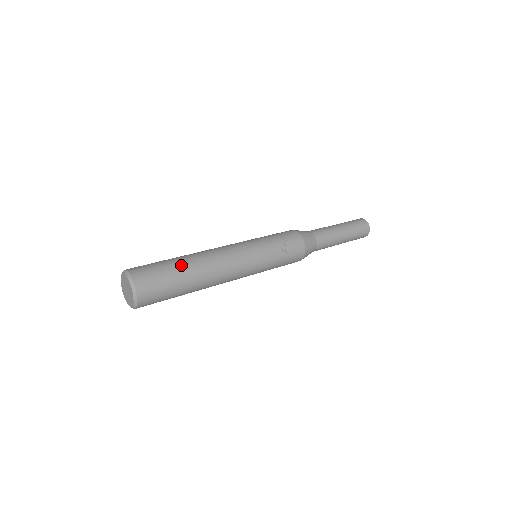
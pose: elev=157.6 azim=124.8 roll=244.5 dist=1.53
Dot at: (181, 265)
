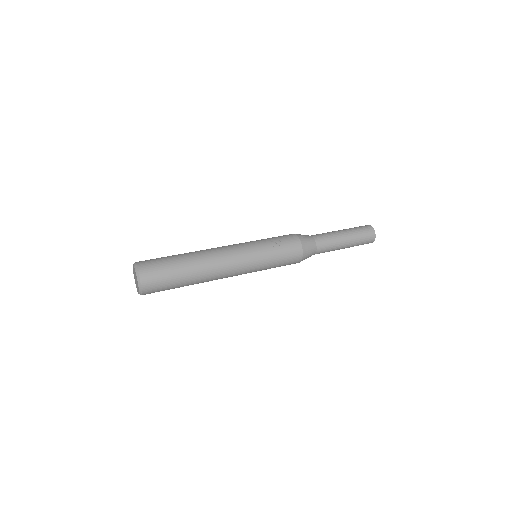
Dot at: (179, 255)
